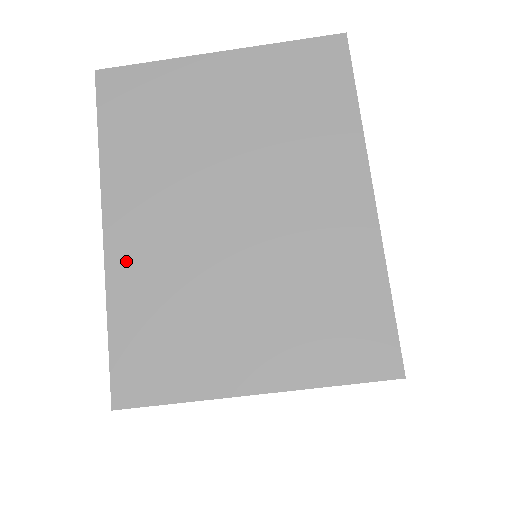
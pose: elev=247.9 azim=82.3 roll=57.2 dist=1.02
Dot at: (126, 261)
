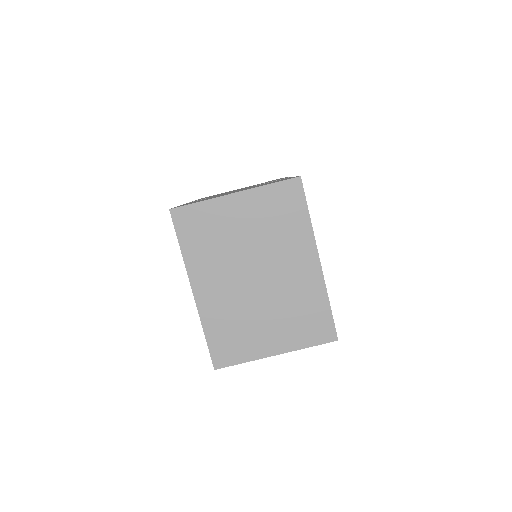
Dot at: (207, 306)
